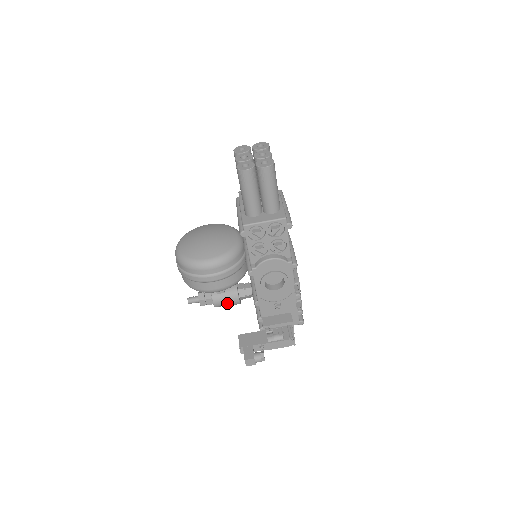
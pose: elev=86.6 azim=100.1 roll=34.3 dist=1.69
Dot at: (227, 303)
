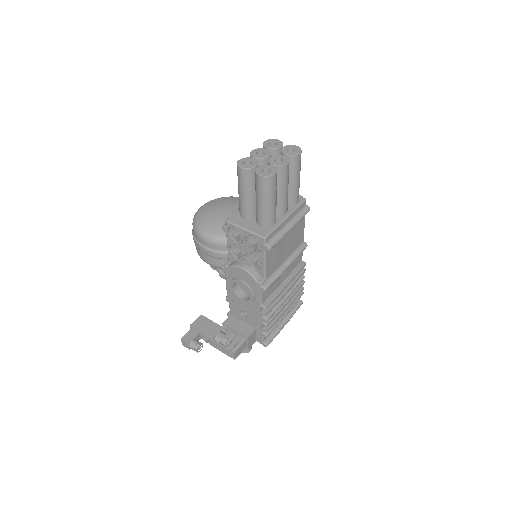
Dot at: occluded
